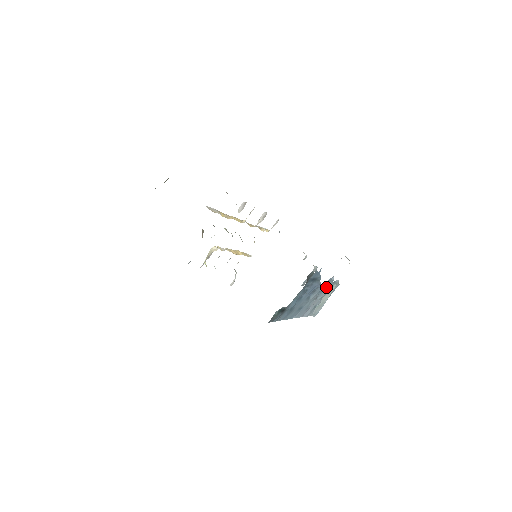
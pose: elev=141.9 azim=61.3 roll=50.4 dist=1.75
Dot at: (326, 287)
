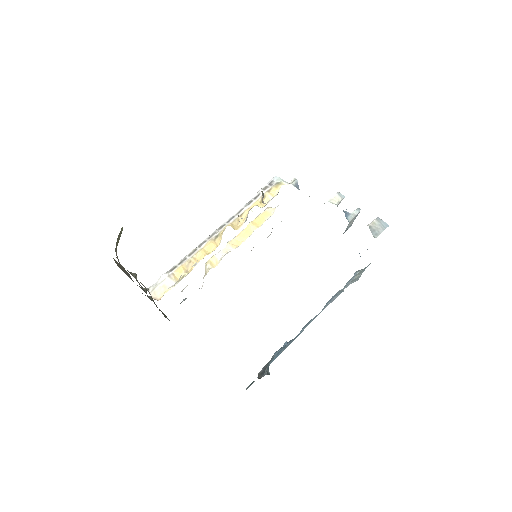
Dot at: occluded
